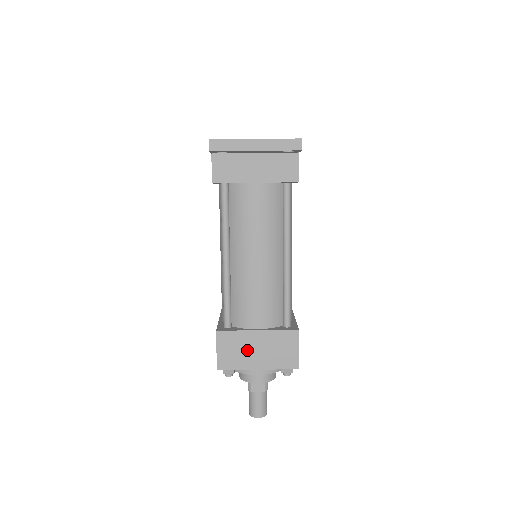
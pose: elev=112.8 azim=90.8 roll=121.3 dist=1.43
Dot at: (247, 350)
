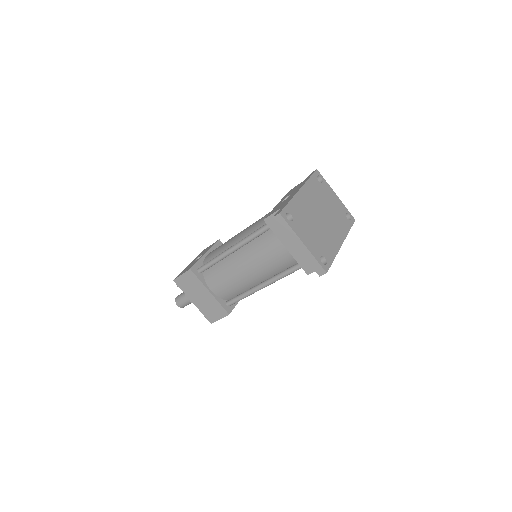
Dot at: (196, 291)
